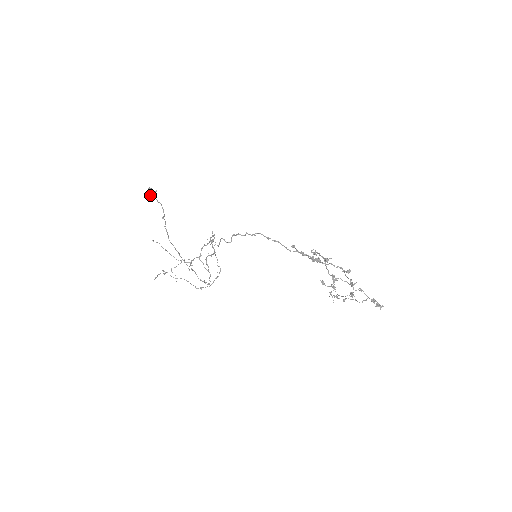
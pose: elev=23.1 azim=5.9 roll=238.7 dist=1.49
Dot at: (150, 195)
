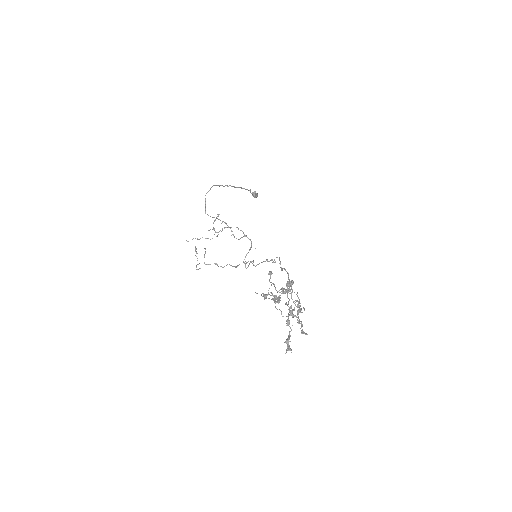
Dot at: (252, 193)
